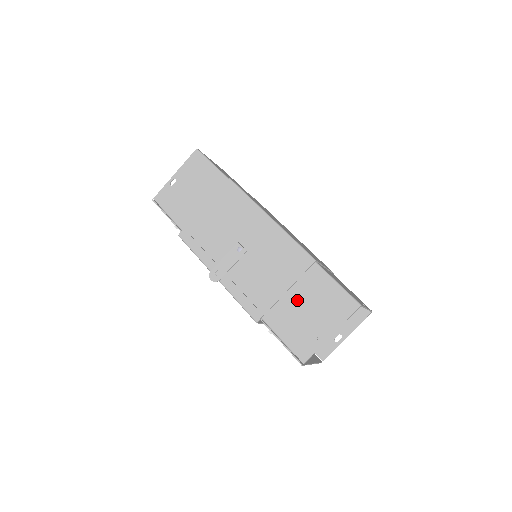
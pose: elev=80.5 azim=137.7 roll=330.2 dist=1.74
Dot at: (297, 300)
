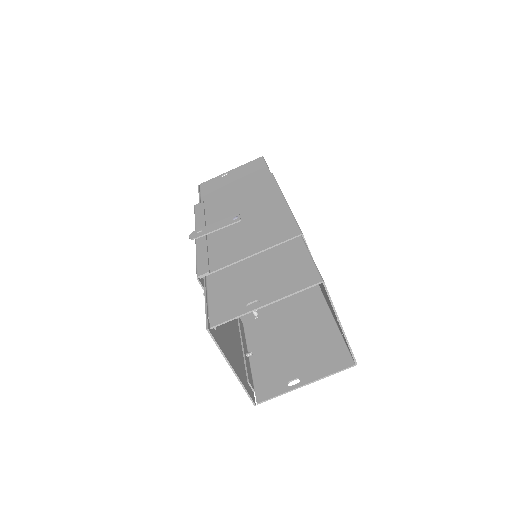
Dot at: (255, 266)
